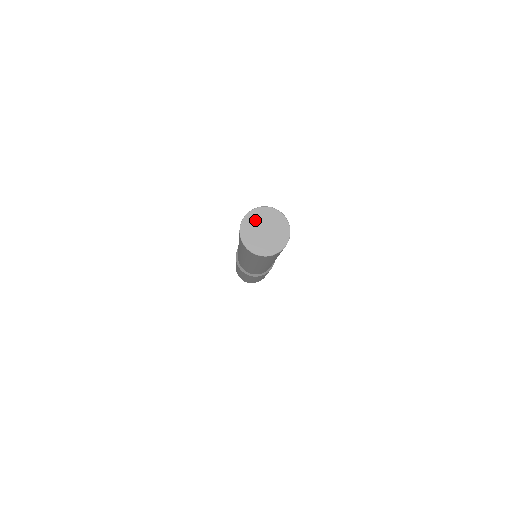
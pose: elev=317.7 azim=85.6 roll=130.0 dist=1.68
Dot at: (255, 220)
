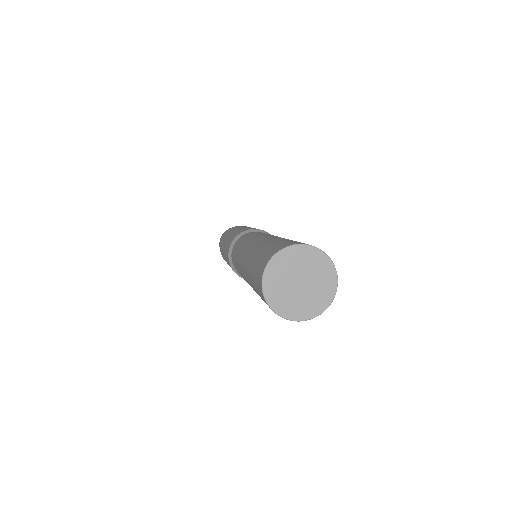
Dot at: (282, 270)
